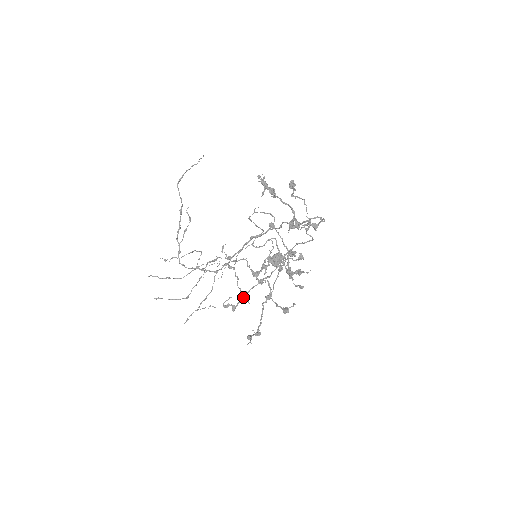
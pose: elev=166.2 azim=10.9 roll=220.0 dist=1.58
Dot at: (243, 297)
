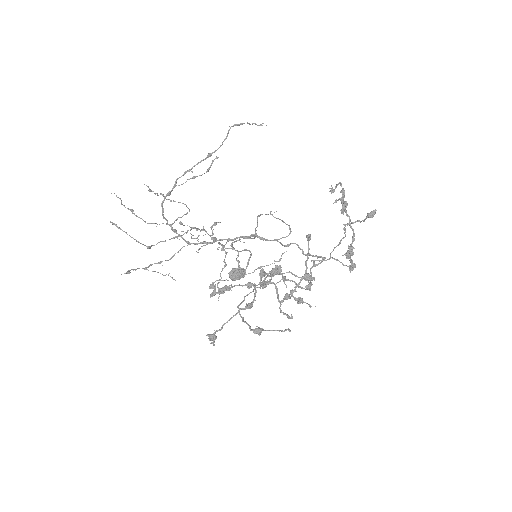
Dot at: (225, 288)
